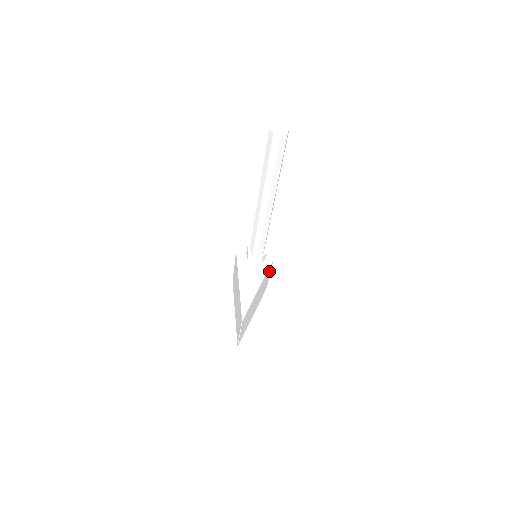
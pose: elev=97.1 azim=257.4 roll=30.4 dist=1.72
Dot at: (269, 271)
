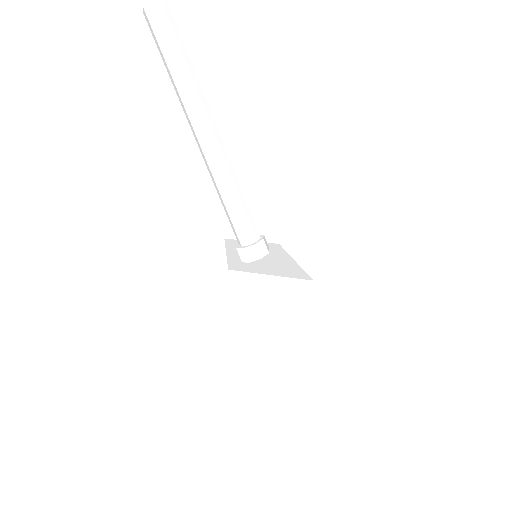
Dot at: occluded
